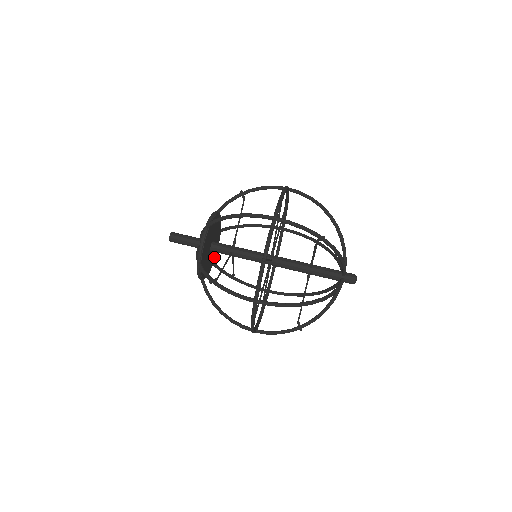
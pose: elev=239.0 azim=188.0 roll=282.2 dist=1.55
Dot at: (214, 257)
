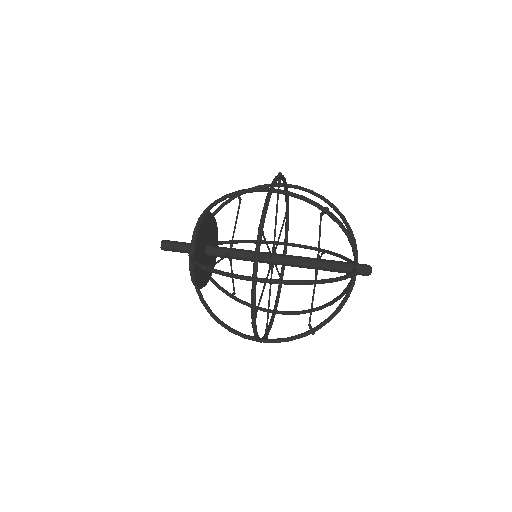
Dot at: occluded
